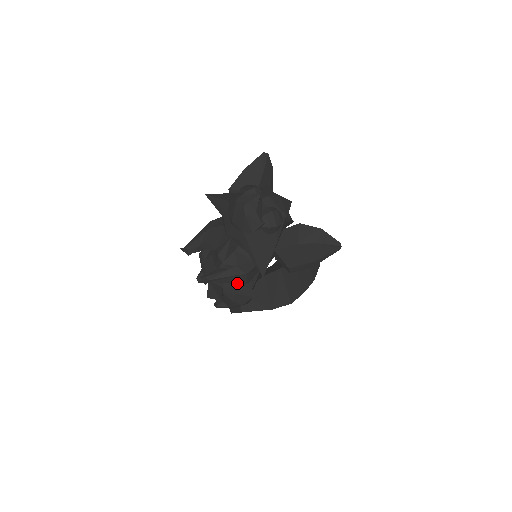
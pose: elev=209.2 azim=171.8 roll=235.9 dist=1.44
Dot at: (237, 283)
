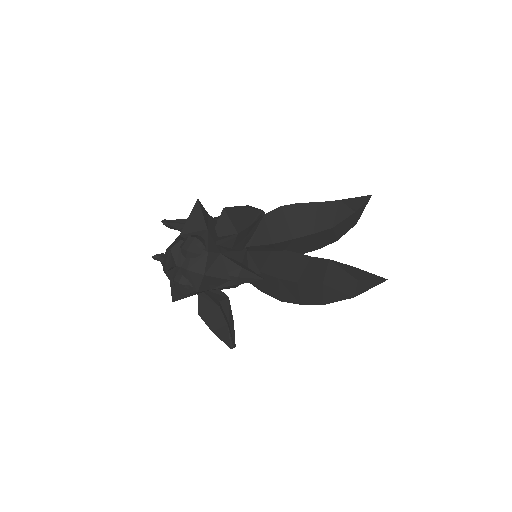
Dot at: occluded
